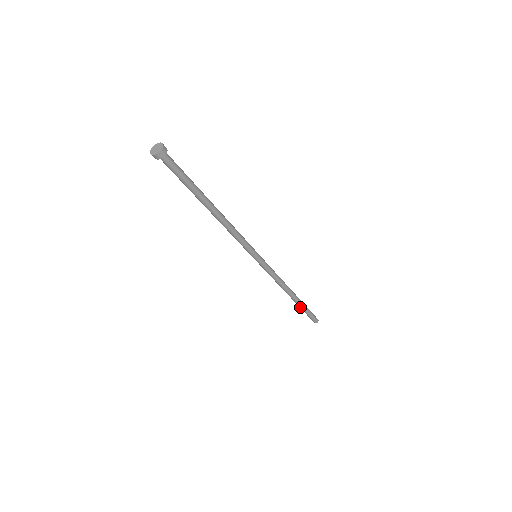
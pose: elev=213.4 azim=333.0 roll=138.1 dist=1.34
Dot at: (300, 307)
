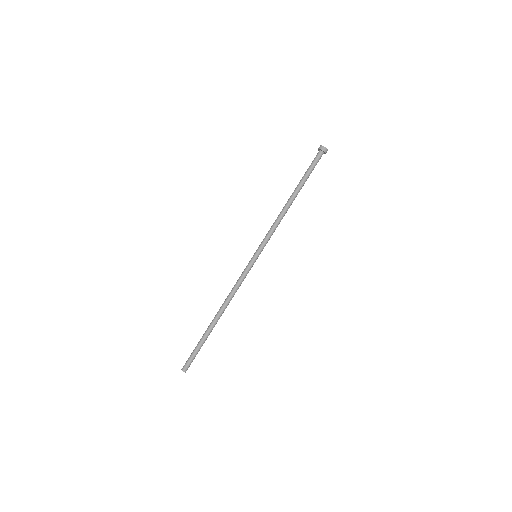
Dot at: (203, 336)
